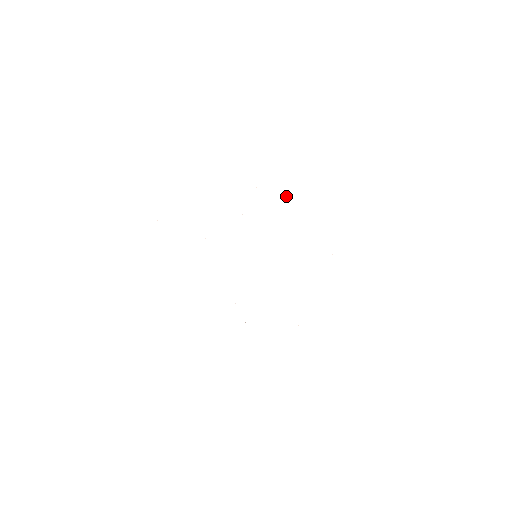
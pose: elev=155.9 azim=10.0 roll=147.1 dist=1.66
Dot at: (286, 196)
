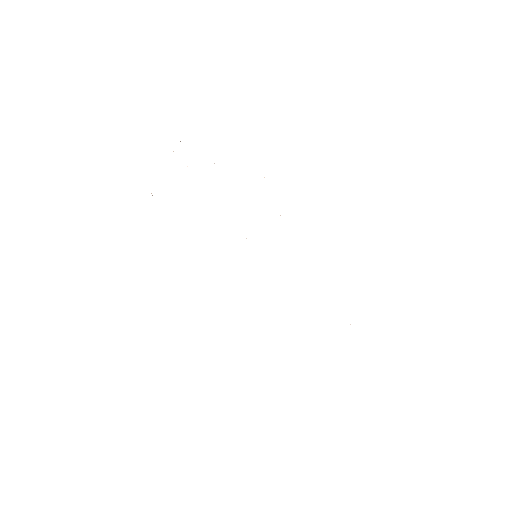
Dot at: occluded
